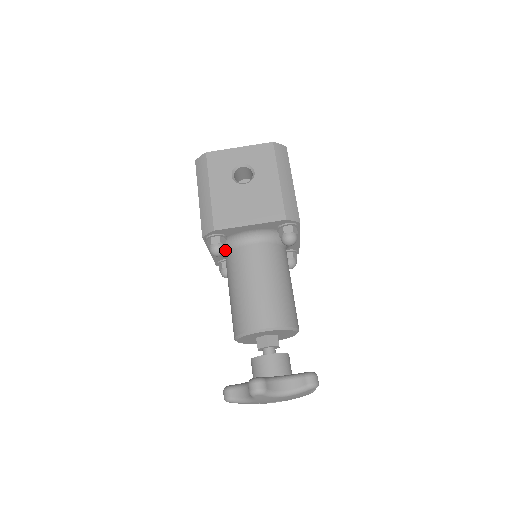
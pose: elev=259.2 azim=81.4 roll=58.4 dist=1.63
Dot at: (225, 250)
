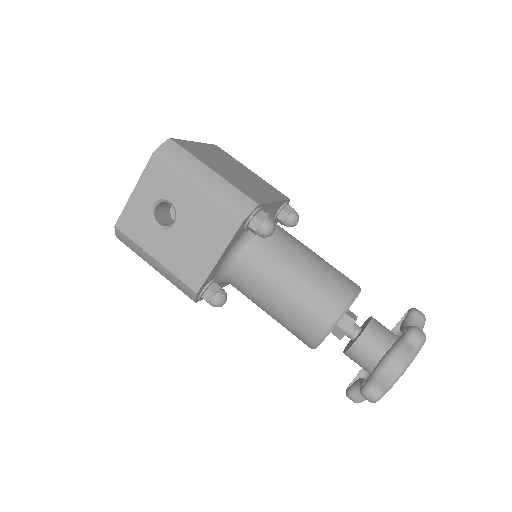
Dot at: occluded
